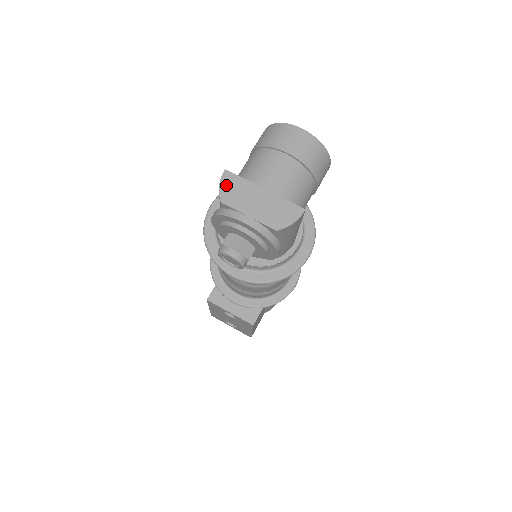
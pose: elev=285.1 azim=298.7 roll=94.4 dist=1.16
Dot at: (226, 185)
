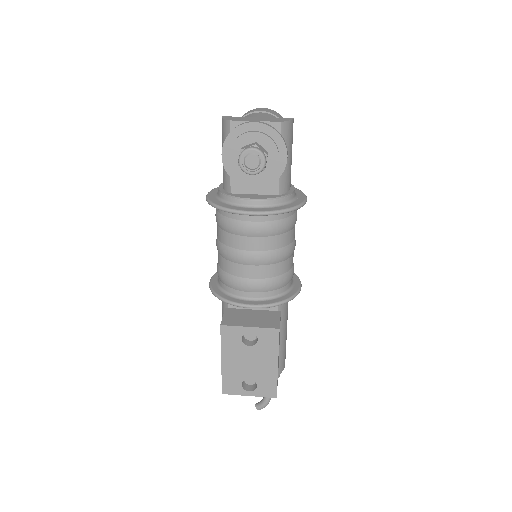
Dot at: (228, 118)
